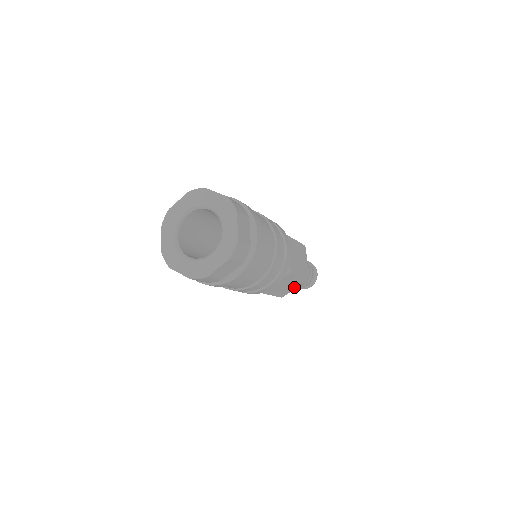
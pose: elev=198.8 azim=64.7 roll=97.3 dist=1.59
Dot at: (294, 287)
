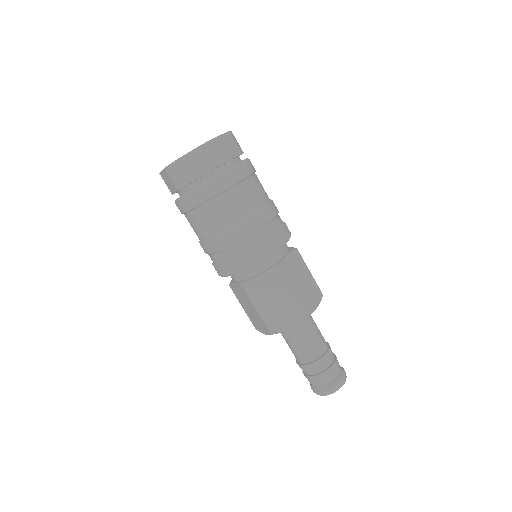
Dot at: (288, 323)
